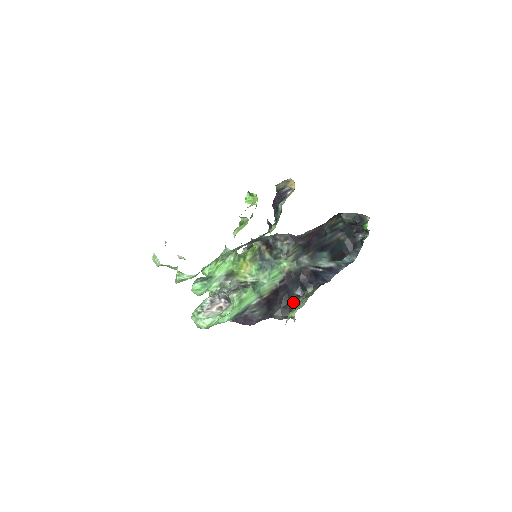
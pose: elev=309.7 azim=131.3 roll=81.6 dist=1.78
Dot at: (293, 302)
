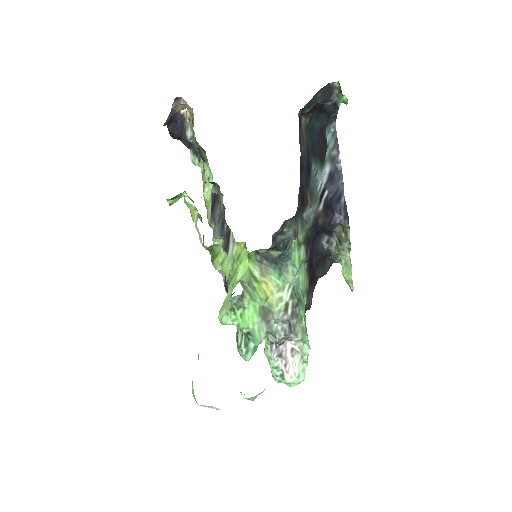
Dot at: (329, 253)
